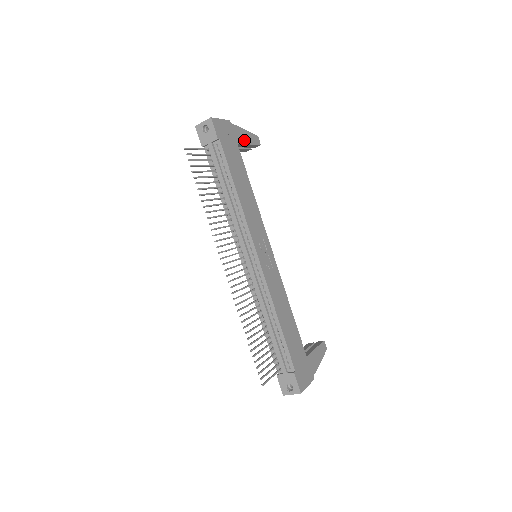
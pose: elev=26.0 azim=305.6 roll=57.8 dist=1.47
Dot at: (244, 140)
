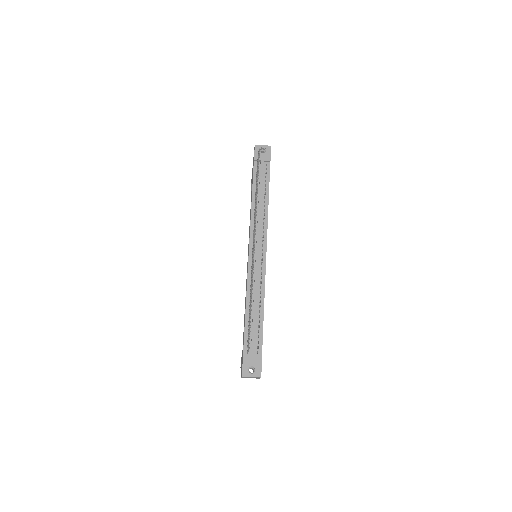
Dot at: occluded
